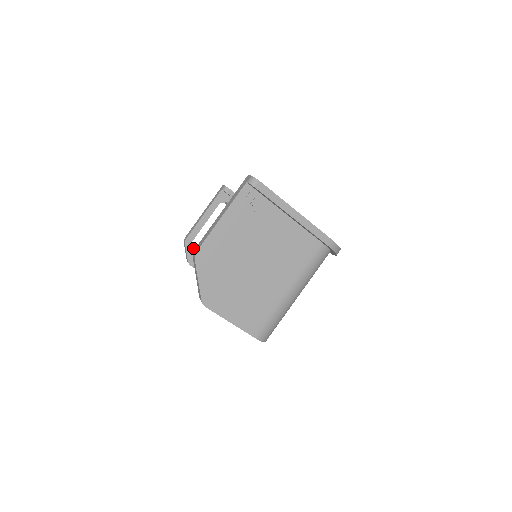
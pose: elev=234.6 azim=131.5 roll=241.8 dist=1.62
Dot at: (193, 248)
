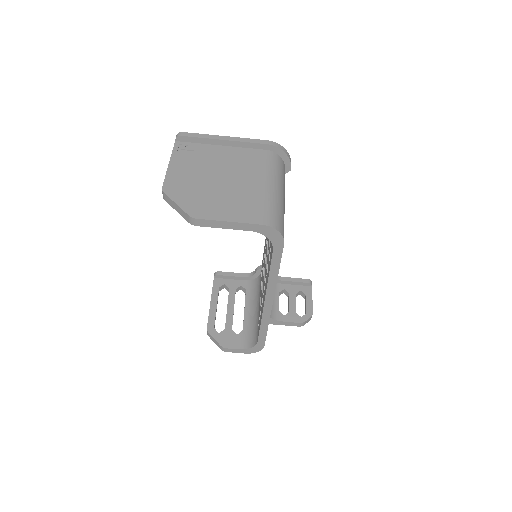
Dot at: (219, 334)
